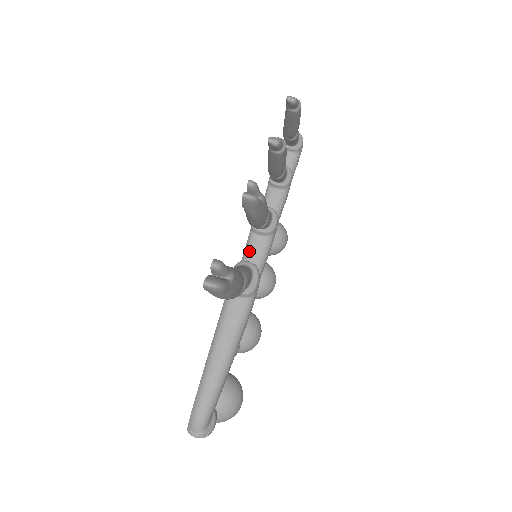
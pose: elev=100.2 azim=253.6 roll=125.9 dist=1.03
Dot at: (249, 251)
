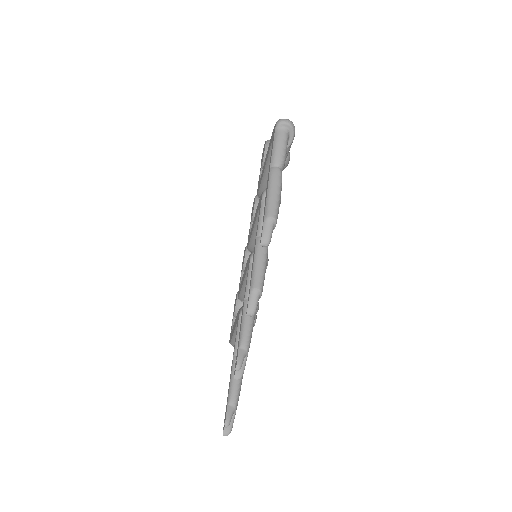
Dot at: occluded
